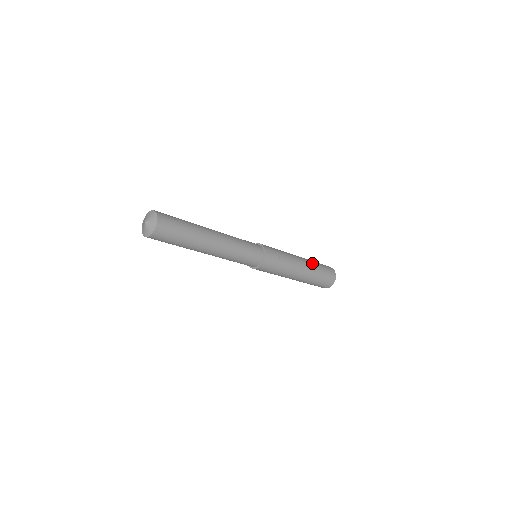
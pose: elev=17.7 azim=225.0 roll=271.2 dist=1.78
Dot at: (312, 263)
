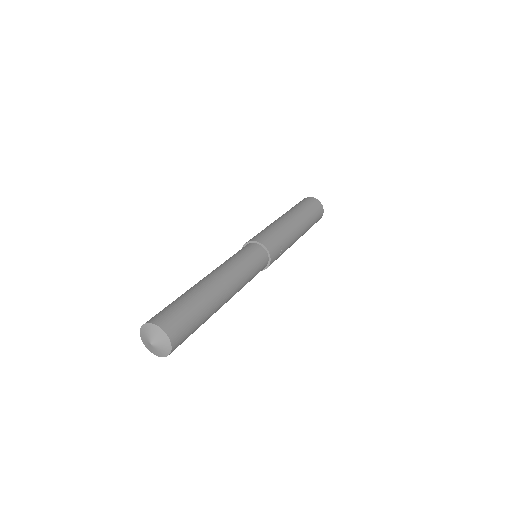
Dot at: (306, 220)
